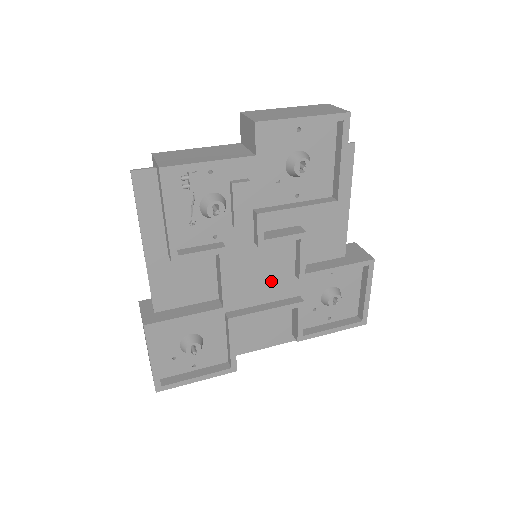
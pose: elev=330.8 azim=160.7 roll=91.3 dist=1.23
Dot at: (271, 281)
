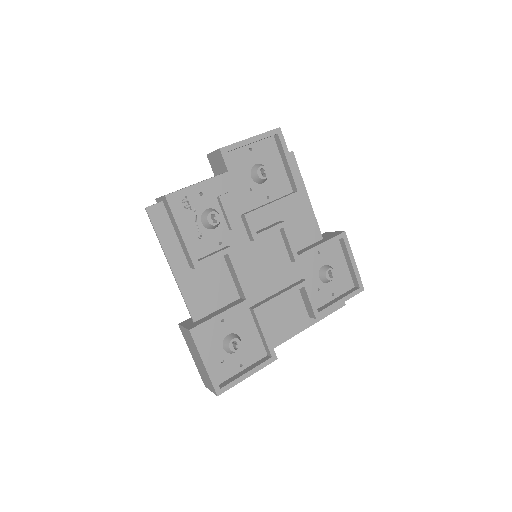
Dot at: (275, 271)
